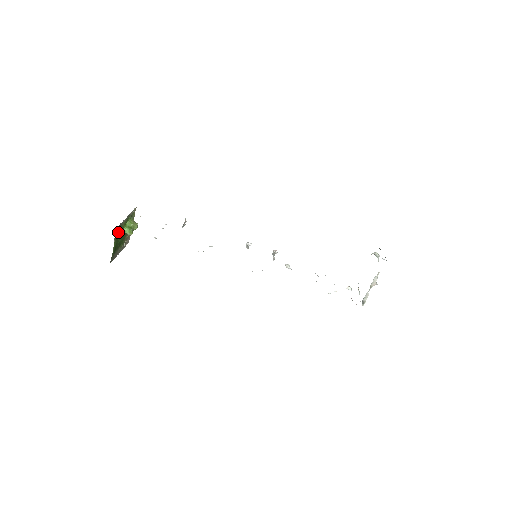
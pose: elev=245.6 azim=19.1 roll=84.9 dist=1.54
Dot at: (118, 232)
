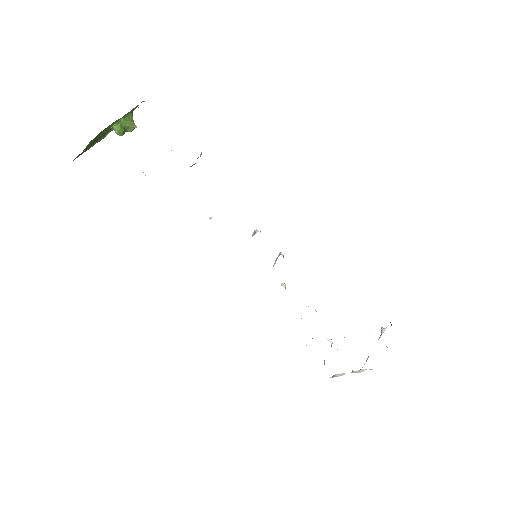
Dot at: (101, 132)
